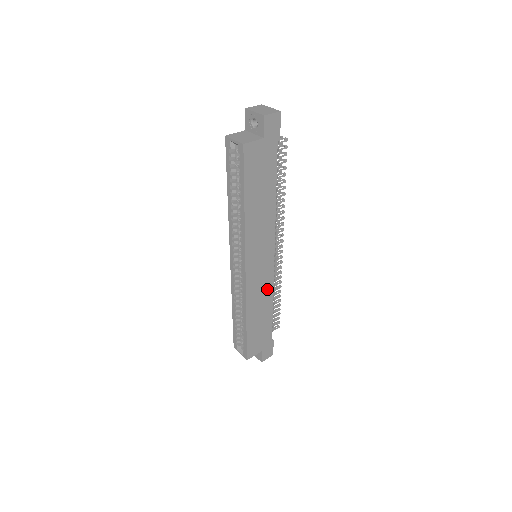
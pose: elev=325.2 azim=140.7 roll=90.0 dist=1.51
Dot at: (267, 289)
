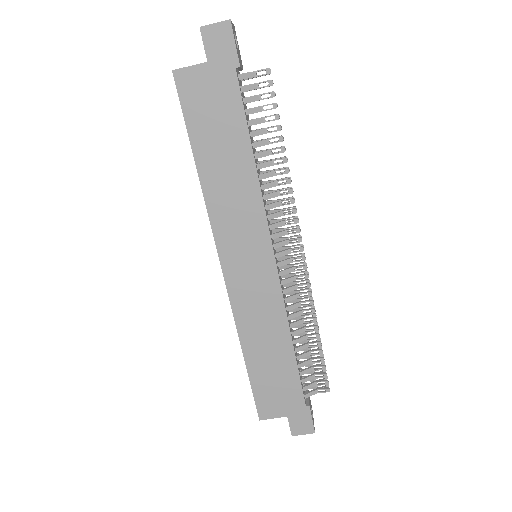
Dot at: (274, 311)
